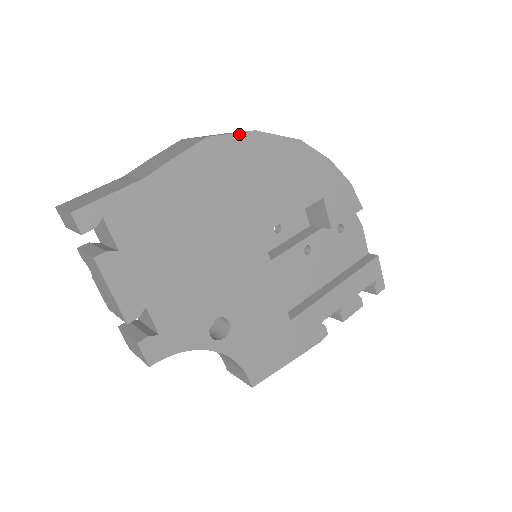
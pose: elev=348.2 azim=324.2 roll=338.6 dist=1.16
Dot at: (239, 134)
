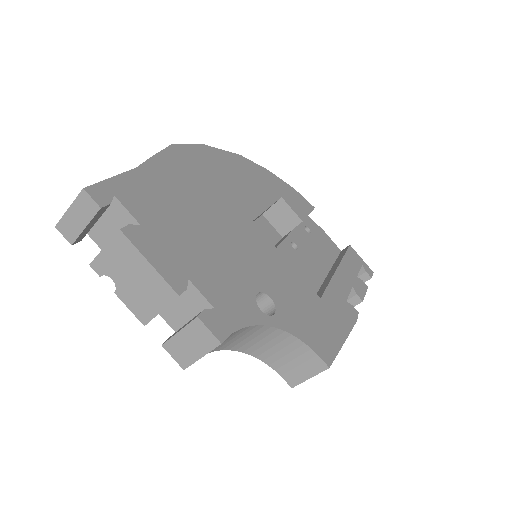
Dot at: (194, 146)
